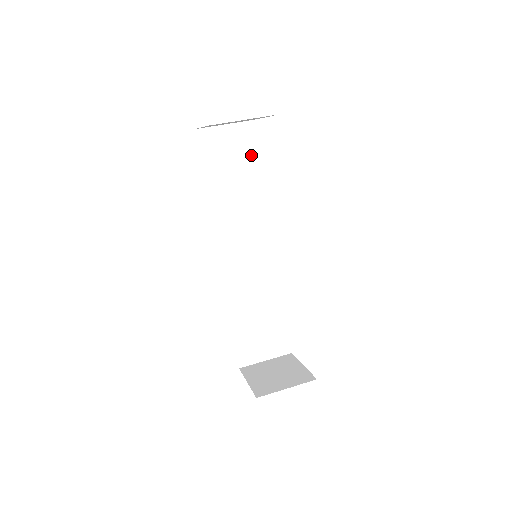
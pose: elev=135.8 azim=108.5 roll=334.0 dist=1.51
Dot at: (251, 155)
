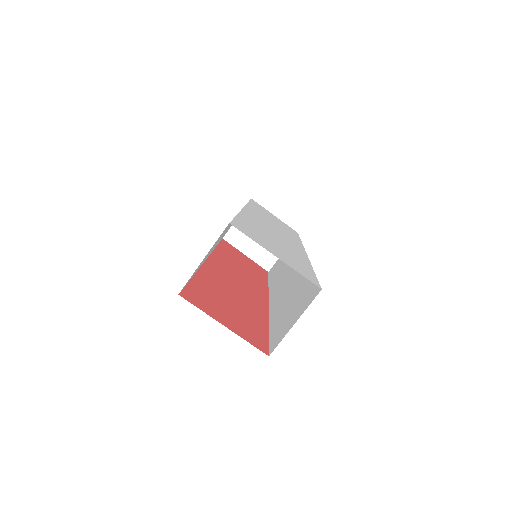
Dot at: (226, 228)
